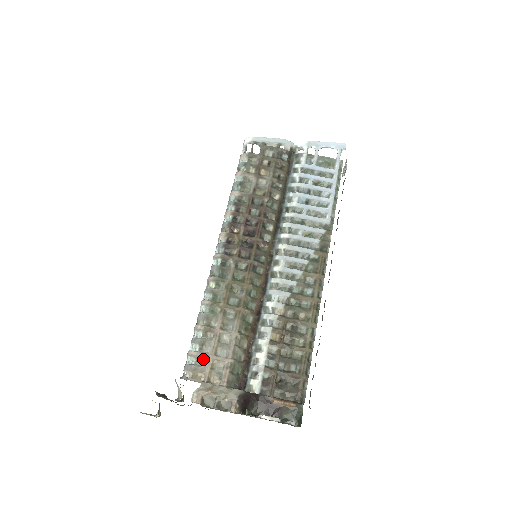
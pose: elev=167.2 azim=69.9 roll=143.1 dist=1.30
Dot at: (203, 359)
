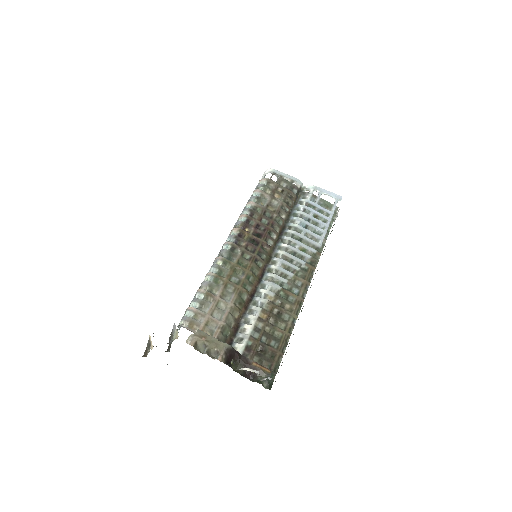
Dot at: (200, 315)
